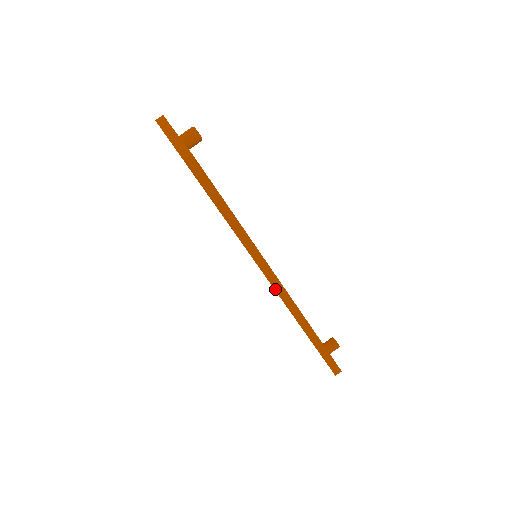
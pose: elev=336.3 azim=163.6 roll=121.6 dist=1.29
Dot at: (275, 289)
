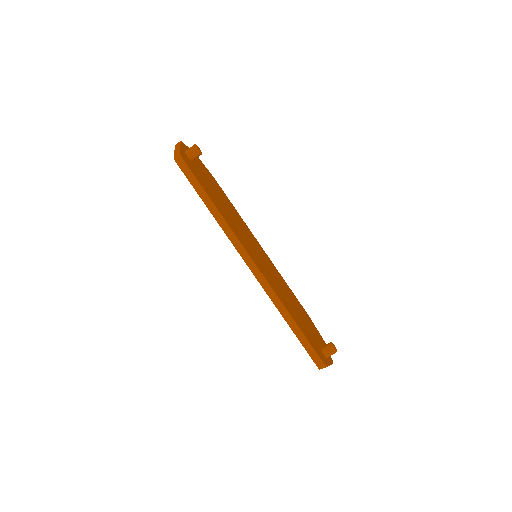
Dot at: (250, 269)
